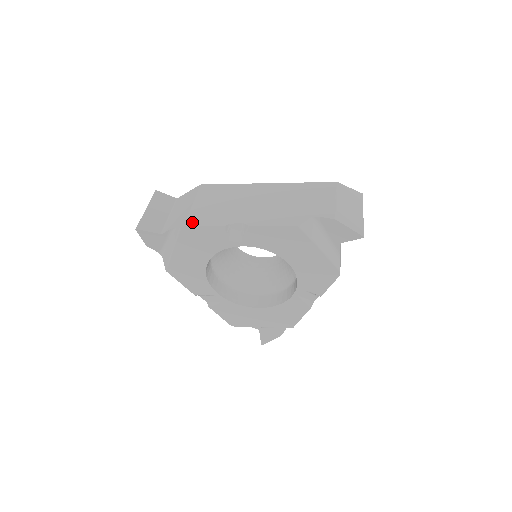
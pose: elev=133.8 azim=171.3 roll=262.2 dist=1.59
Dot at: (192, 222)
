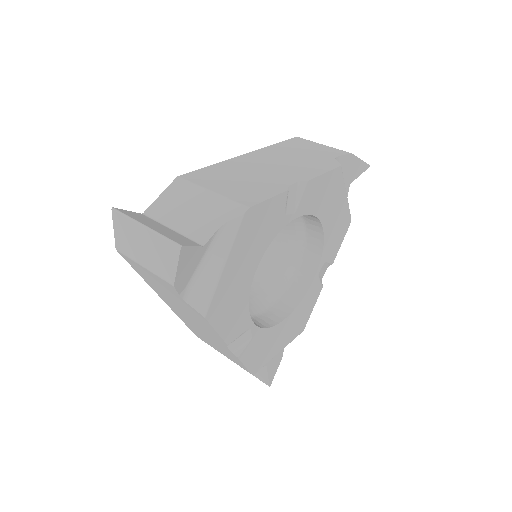
Dot at: (250, 201)
